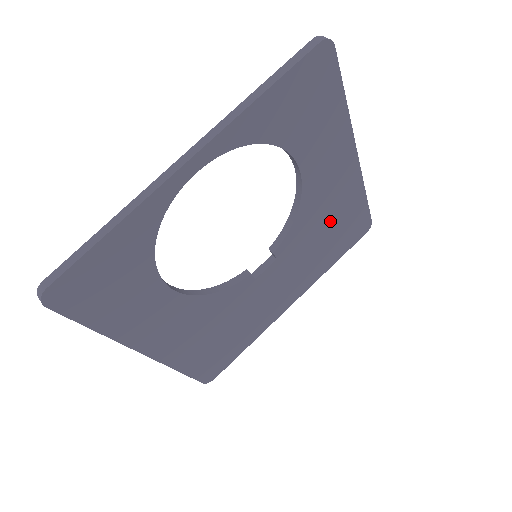
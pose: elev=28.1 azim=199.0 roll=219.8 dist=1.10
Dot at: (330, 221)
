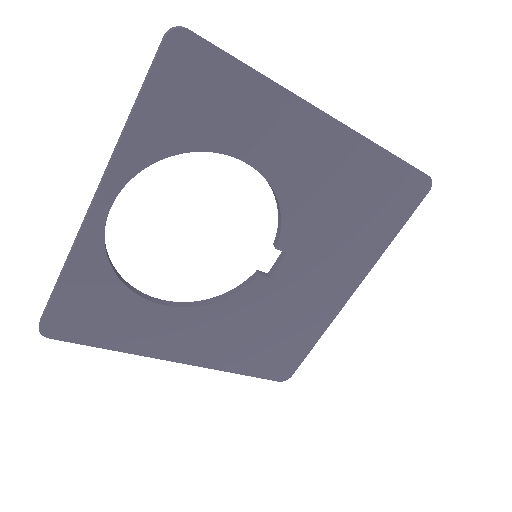
Dot at: (344, 196)
